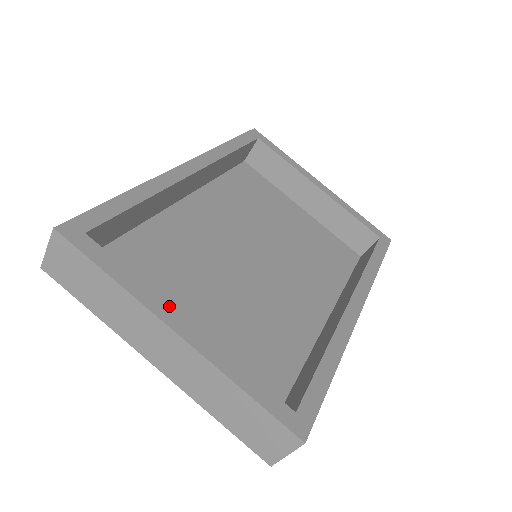
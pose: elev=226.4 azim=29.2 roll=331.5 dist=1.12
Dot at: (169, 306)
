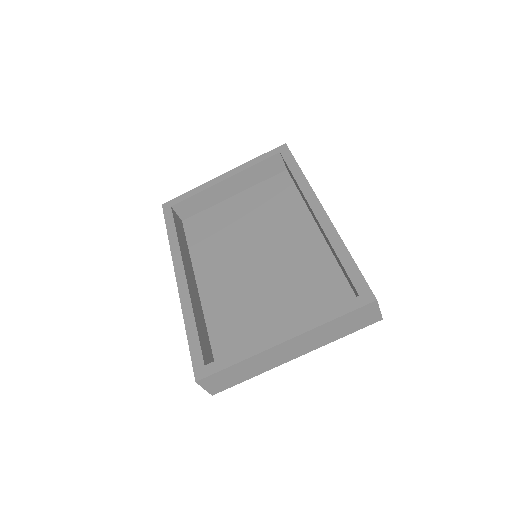
Dot at: (267, 338)
